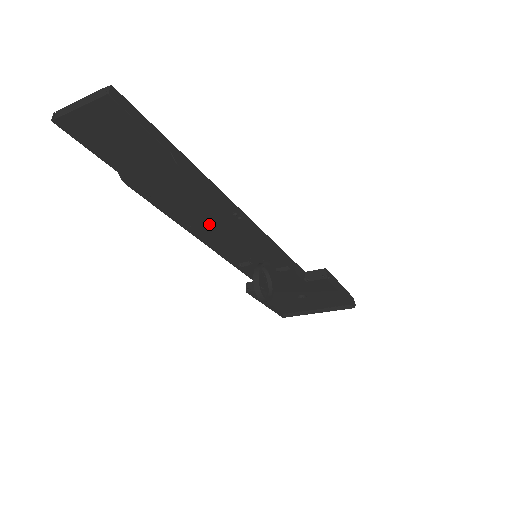
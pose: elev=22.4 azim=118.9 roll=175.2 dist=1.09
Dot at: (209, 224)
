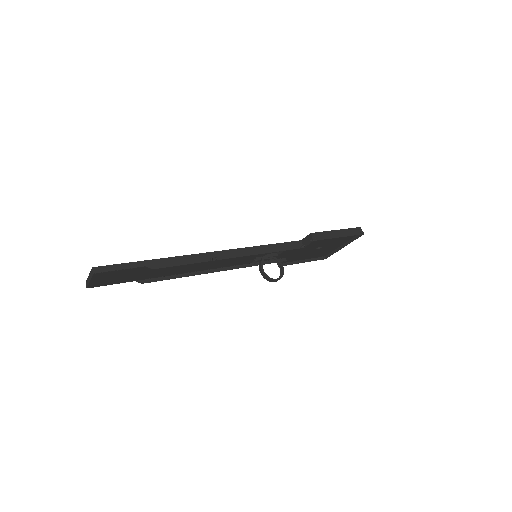
Dot at: (207, 266)
